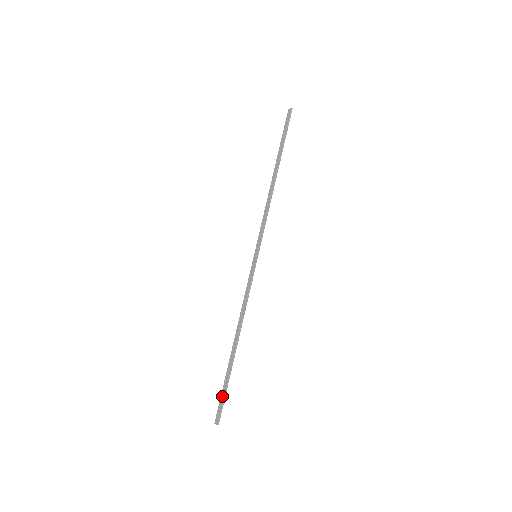
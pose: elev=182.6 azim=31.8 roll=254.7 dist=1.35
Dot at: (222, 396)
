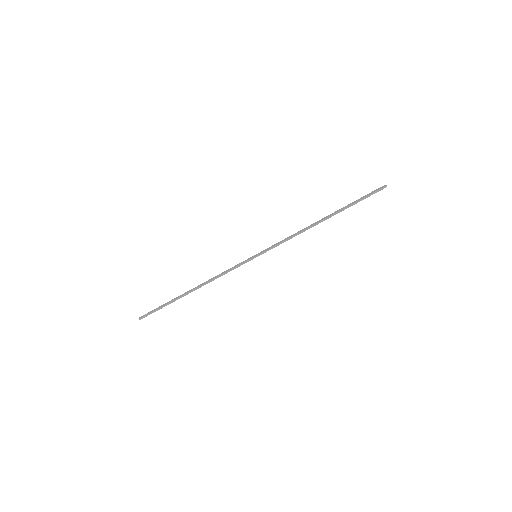
Dot at: (156, 308)
